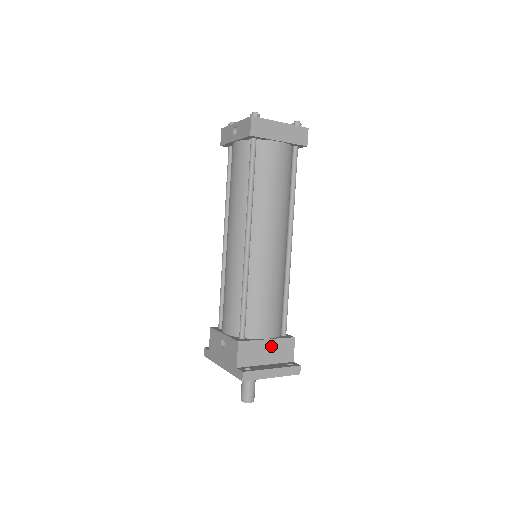
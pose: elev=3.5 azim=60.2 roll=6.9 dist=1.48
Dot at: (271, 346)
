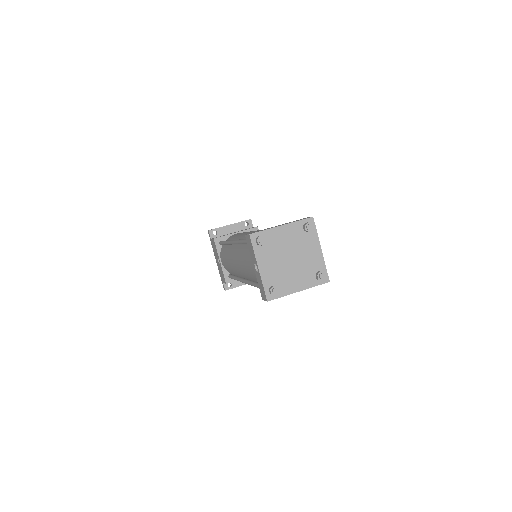
Dot at: occluded
